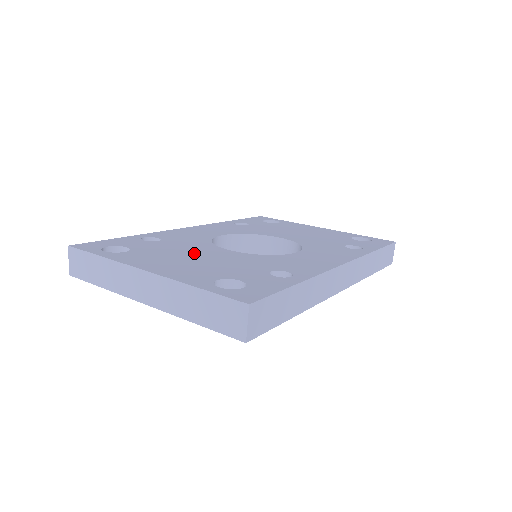
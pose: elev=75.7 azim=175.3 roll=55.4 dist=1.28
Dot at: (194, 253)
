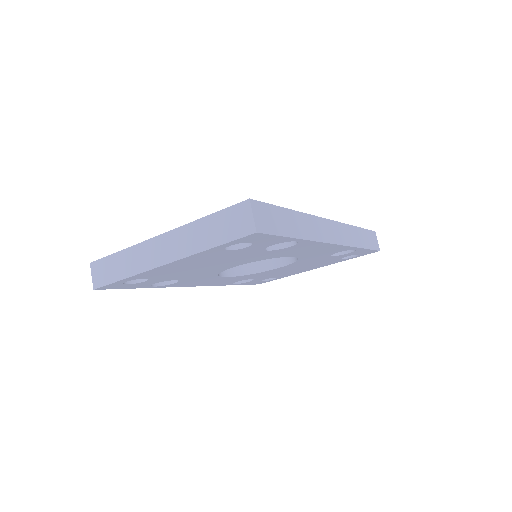
Dot at: occluded
